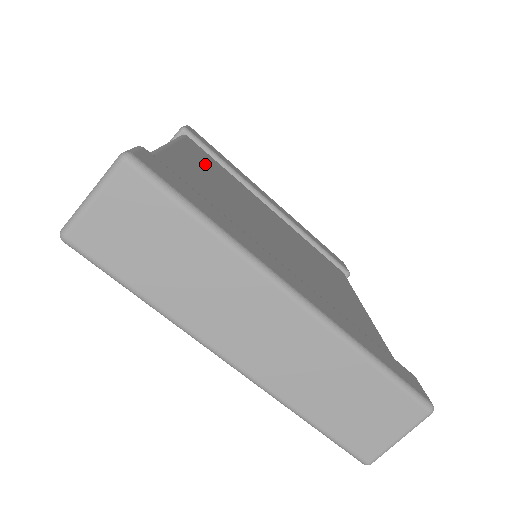
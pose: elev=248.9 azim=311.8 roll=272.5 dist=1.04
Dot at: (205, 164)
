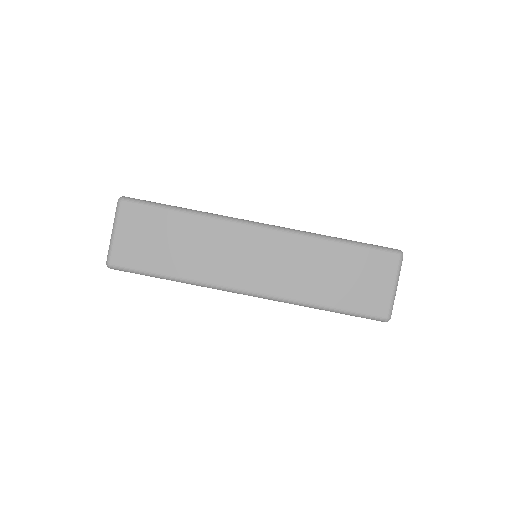
Dot at: occluded
